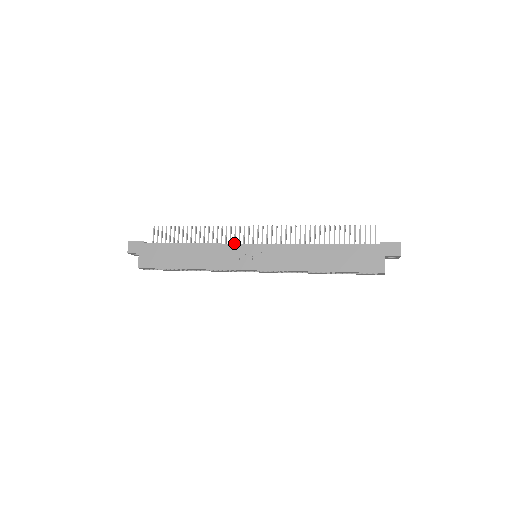
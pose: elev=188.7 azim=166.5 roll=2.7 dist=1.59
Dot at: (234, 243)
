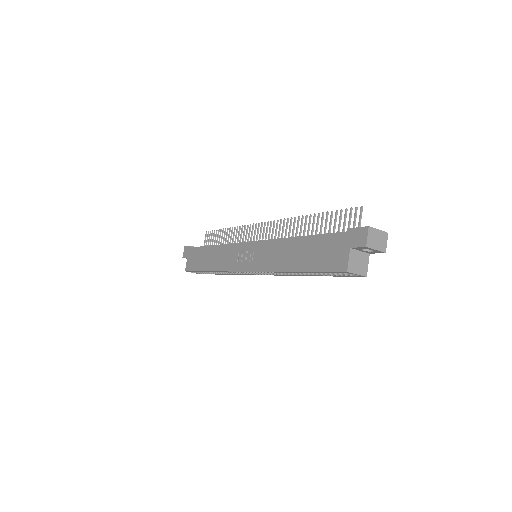
Dot at: occluded
